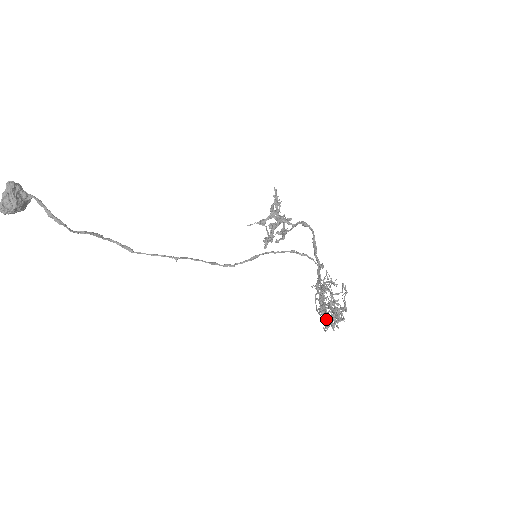
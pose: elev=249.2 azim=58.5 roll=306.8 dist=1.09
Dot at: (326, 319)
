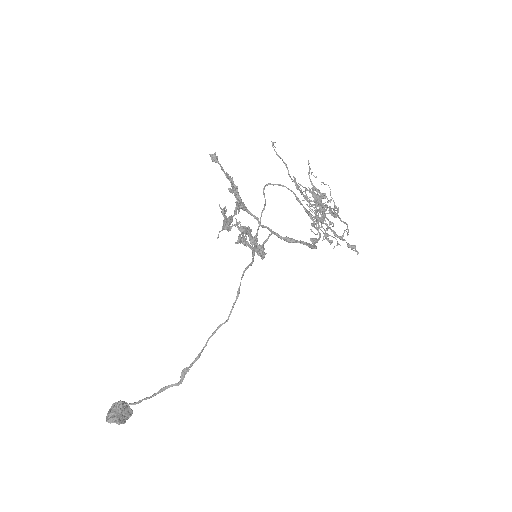
Dot at: (325, 216)
